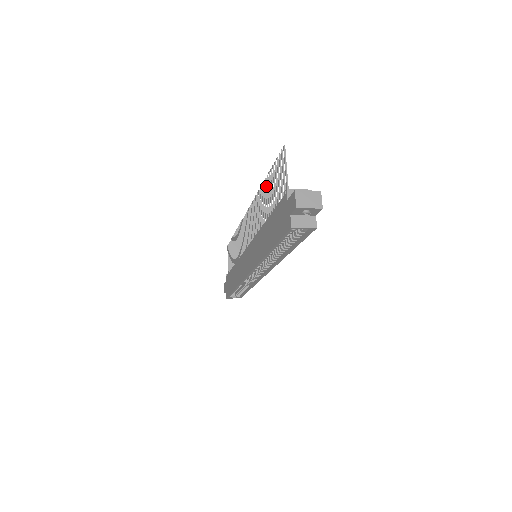
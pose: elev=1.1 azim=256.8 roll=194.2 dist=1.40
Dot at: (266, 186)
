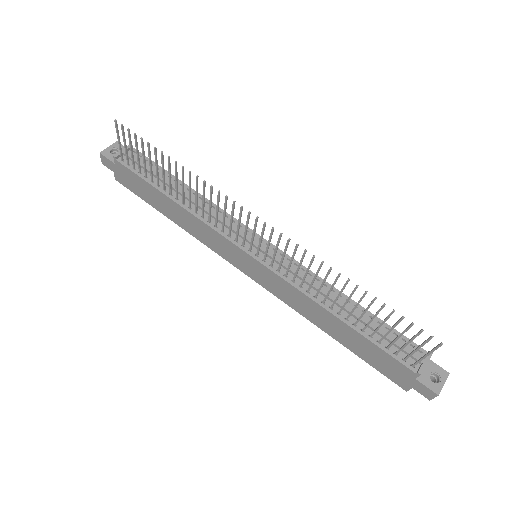
Dot at: occluded
